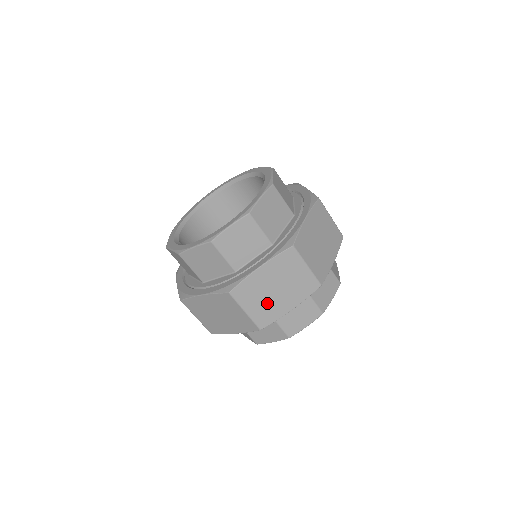
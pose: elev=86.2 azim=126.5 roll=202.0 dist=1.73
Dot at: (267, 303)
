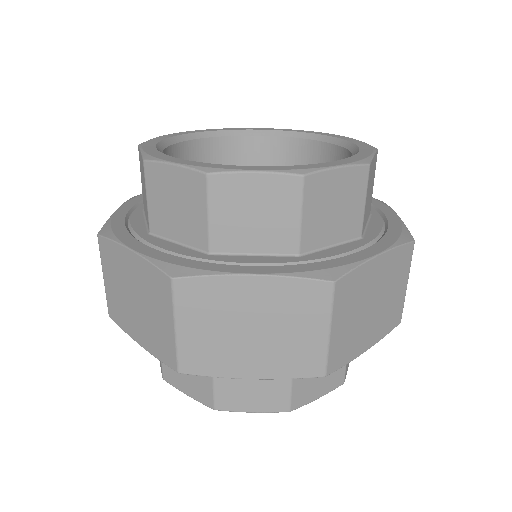
Dot at: (221, 340)
